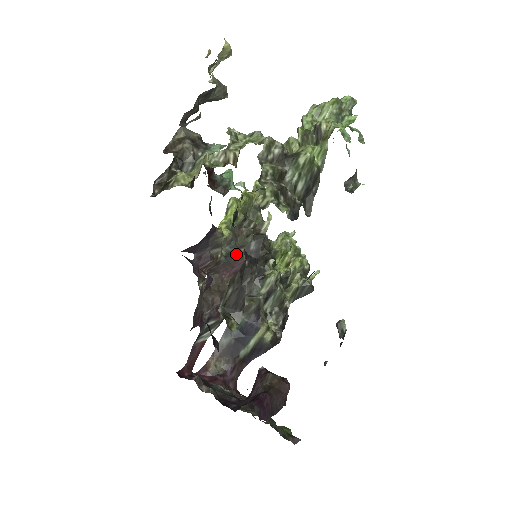
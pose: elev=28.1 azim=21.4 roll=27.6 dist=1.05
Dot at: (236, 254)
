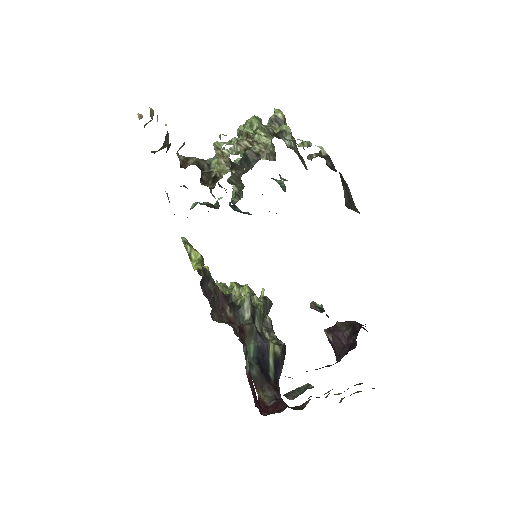
Dot at: (216, 290)
